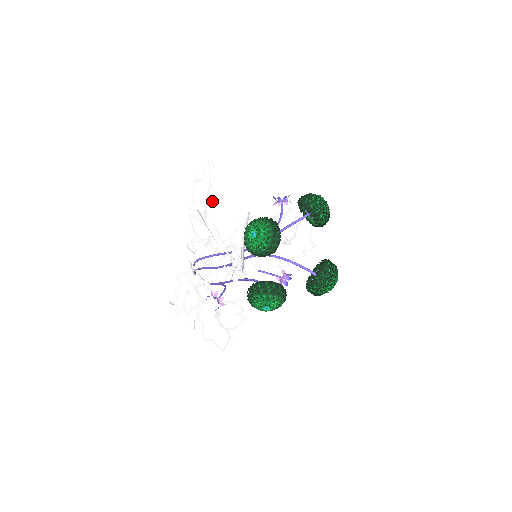
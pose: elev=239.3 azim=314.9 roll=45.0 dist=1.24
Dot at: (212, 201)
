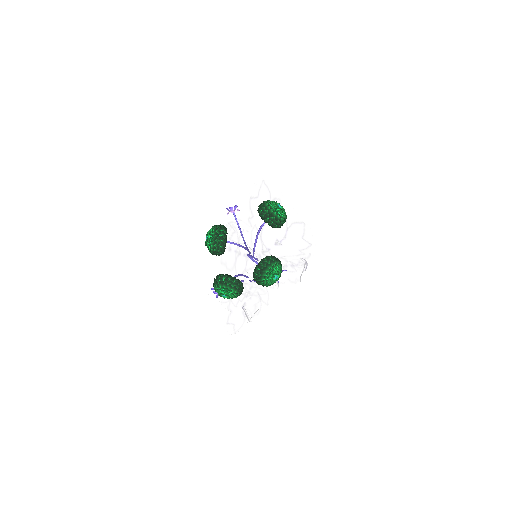
Dot at: occluded
